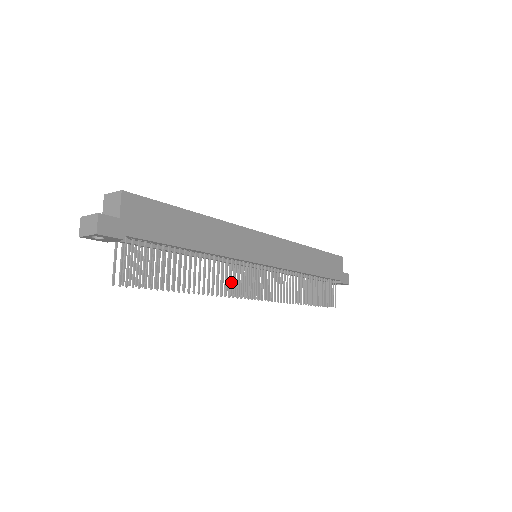
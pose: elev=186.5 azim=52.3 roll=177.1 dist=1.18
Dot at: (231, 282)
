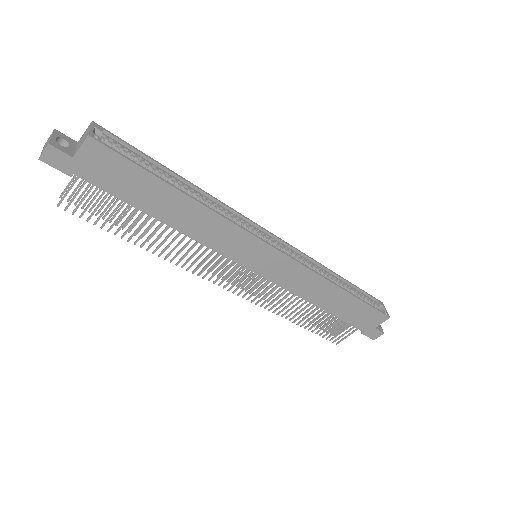
Dot at: (196, 261)
